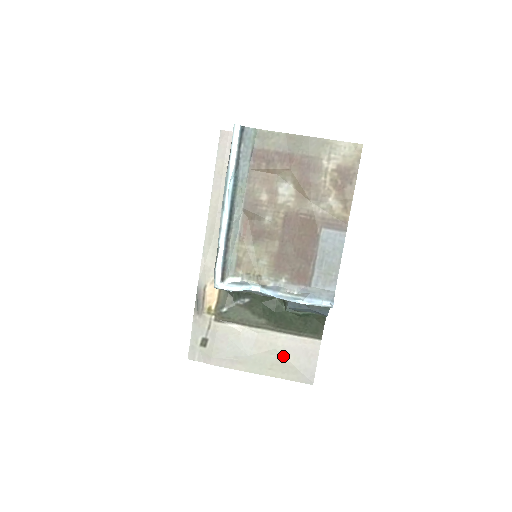
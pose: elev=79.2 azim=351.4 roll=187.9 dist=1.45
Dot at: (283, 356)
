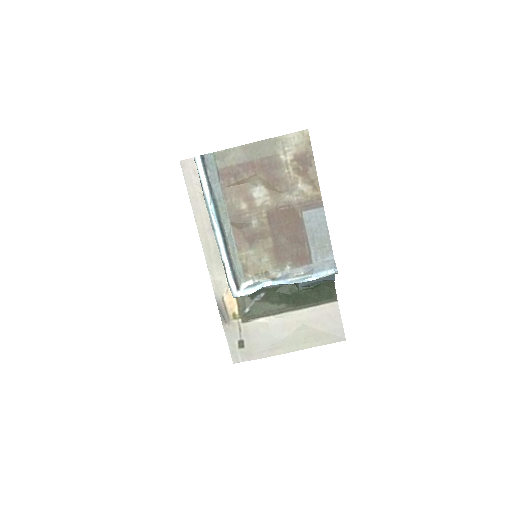
Dot at: (312, 327)
